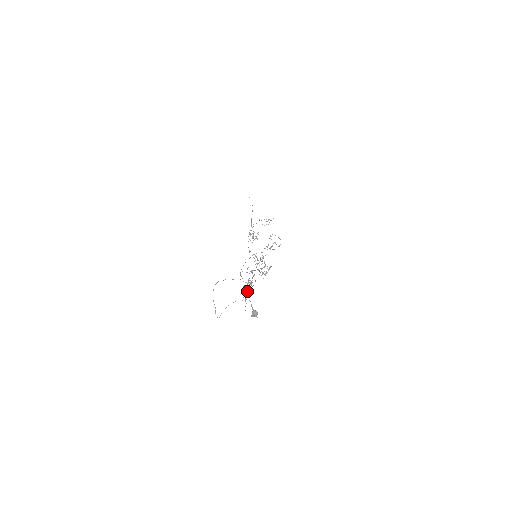
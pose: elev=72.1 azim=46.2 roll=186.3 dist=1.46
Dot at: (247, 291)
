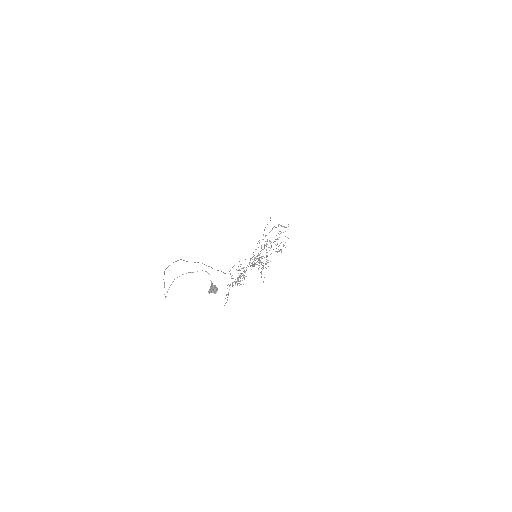
Dot at: occluded
